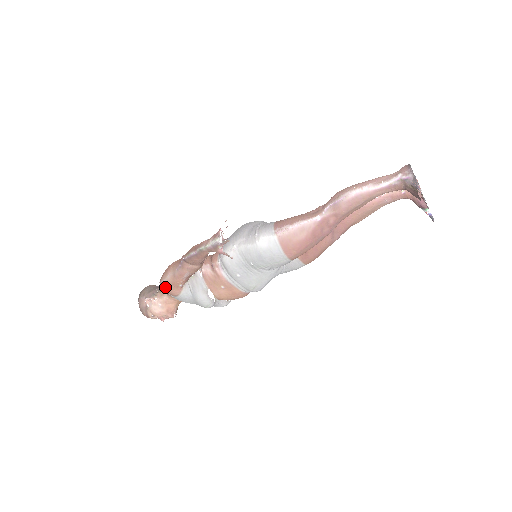
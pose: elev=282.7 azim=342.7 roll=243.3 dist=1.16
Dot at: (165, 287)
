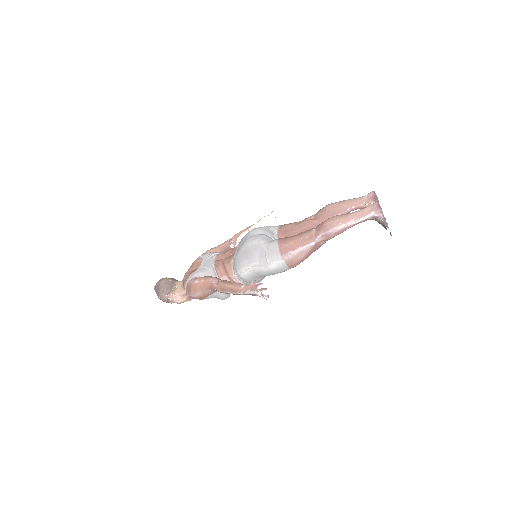
Dot at: occluded
